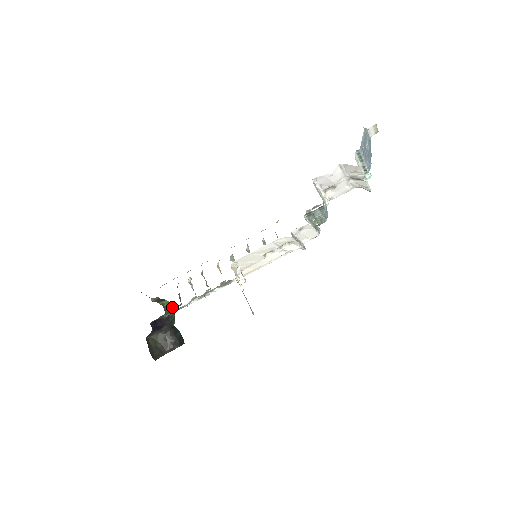
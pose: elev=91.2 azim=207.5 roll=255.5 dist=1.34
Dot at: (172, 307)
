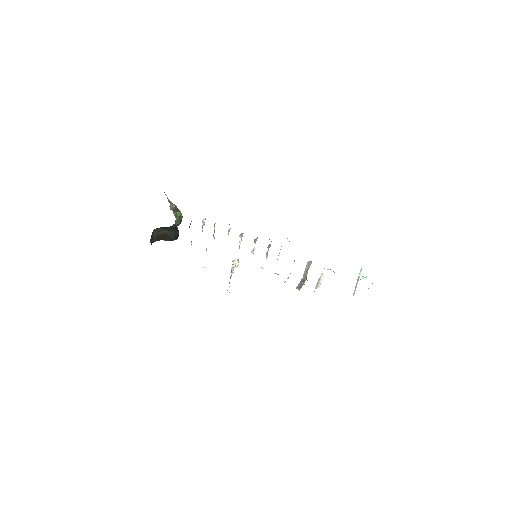
Dot at: occluded
